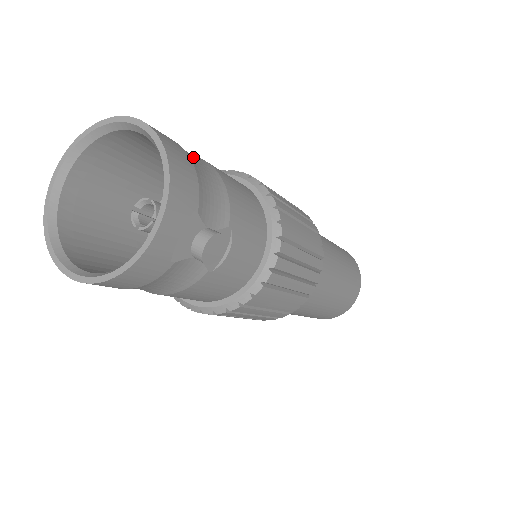
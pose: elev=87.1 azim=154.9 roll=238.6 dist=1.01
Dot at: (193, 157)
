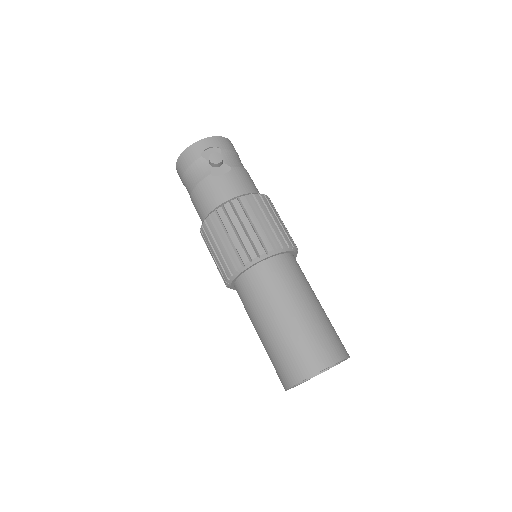
Dot at: occluded
